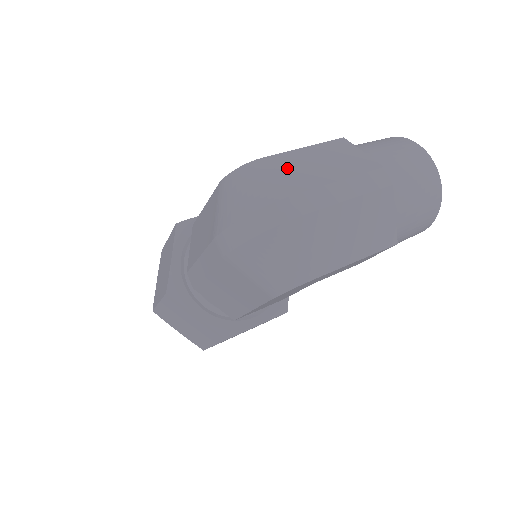
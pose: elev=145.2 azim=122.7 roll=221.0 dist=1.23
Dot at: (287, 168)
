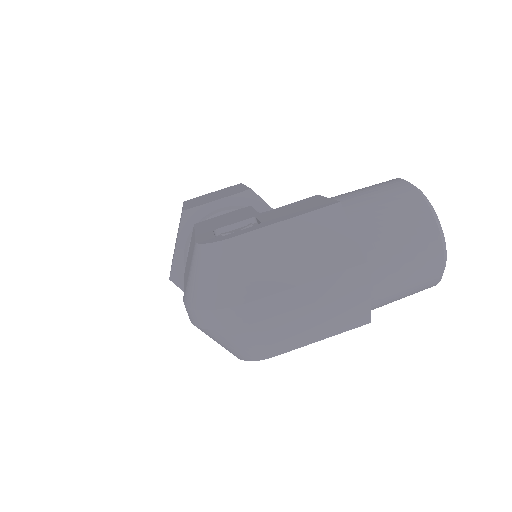
Dot at: (255, 258)
